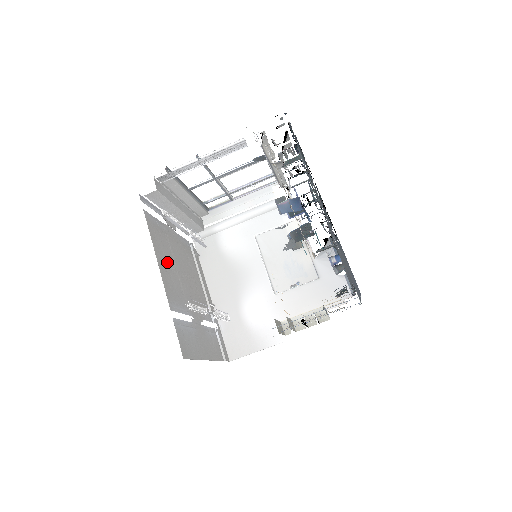
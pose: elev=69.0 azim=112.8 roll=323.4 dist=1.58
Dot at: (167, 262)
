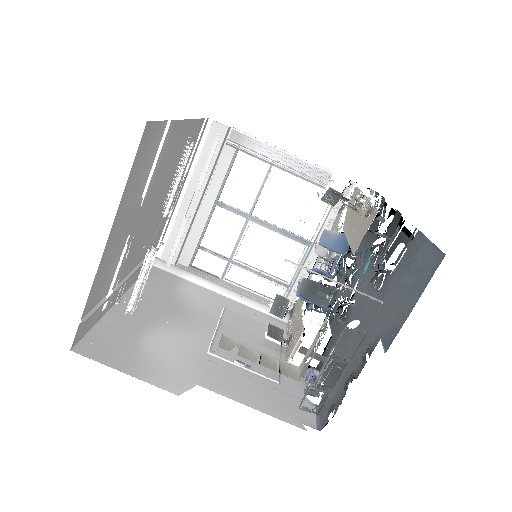
Dot at: (179, 153)
